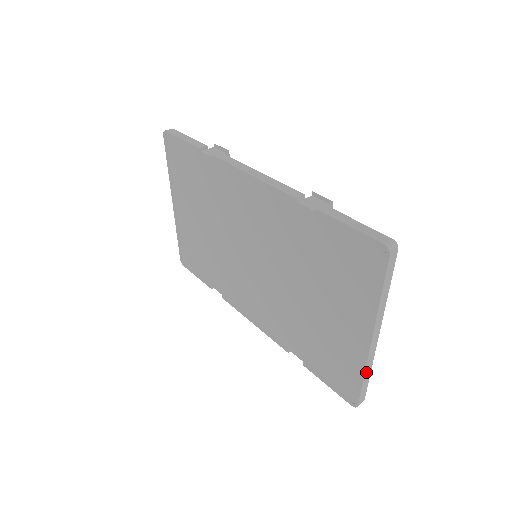
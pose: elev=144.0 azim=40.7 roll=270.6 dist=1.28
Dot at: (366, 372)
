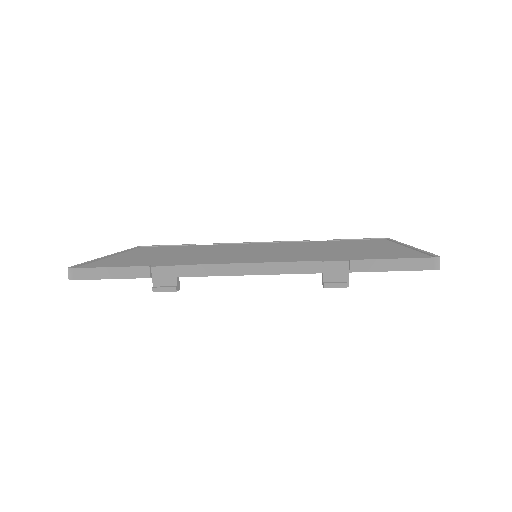
Dot at: occluded
